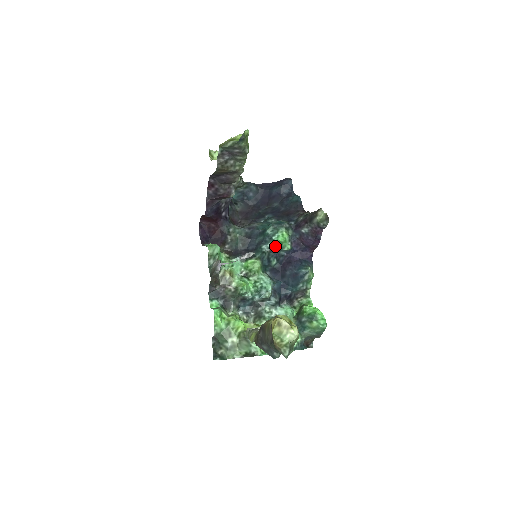
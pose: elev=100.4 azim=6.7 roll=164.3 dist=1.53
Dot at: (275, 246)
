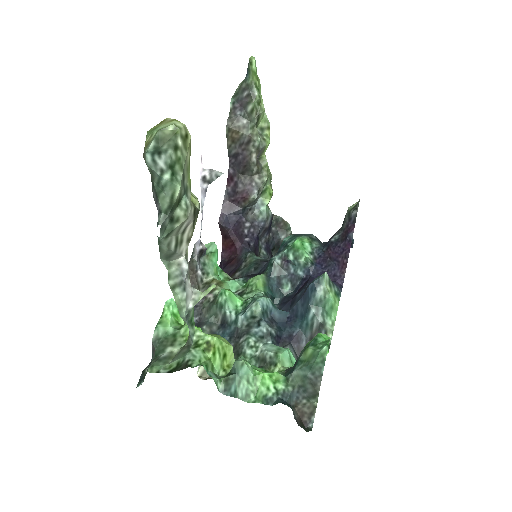
Dot at: (288, 253)
